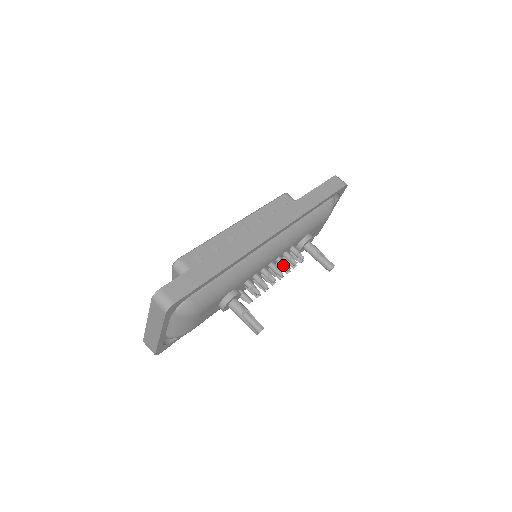
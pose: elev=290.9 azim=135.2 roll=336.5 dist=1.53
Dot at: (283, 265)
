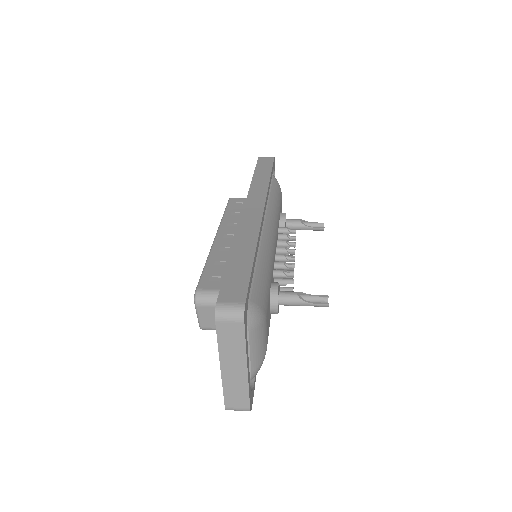
Dot at: (287, 244)
